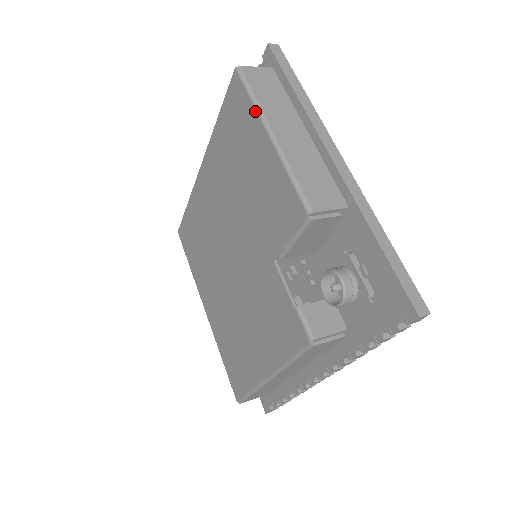
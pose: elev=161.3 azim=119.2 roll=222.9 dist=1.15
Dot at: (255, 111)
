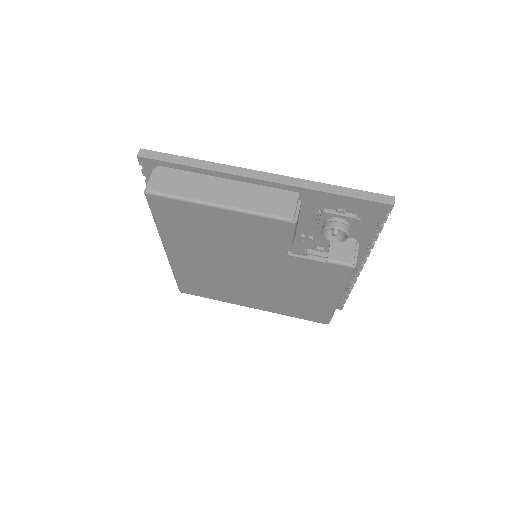
Dot at: (192, 204)
